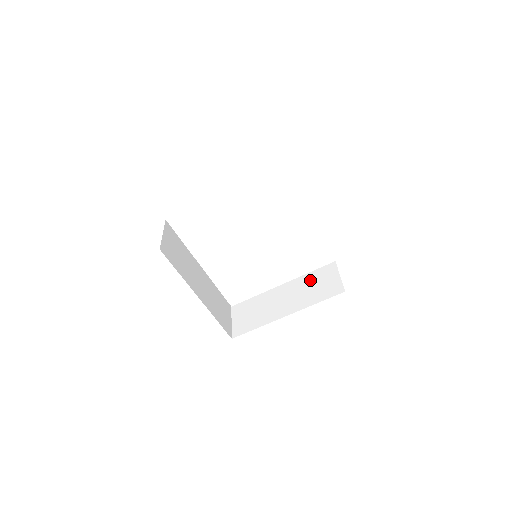
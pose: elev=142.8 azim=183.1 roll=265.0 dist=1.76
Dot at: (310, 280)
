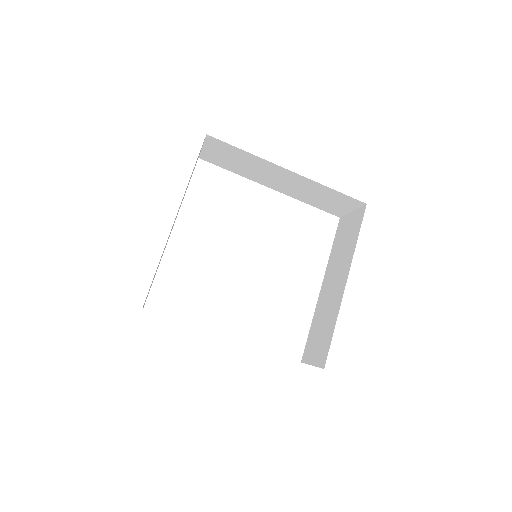
Dot at: (336, 249)
